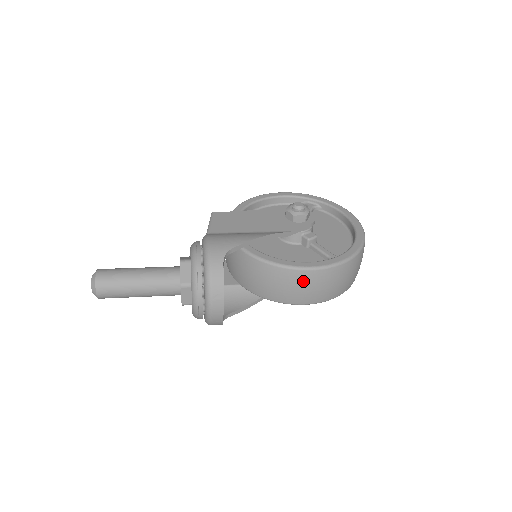
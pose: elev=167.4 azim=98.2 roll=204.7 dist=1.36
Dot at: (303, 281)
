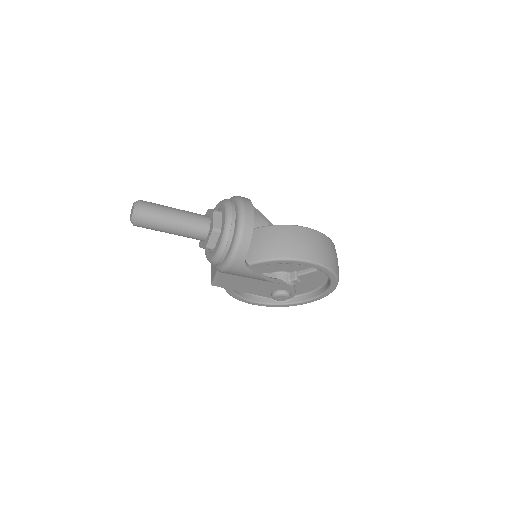
Dot at: (304, 235)
